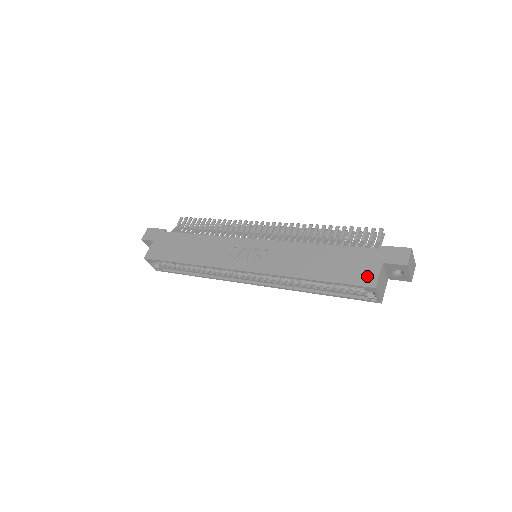
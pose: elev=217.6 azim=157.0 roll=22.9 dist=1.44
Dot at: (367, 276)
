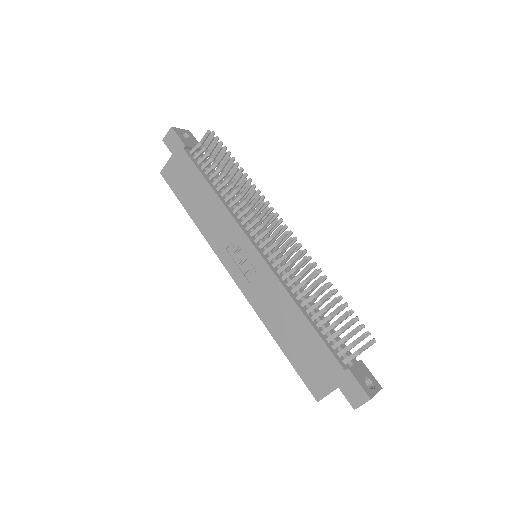
Dot at: (318, 386)
